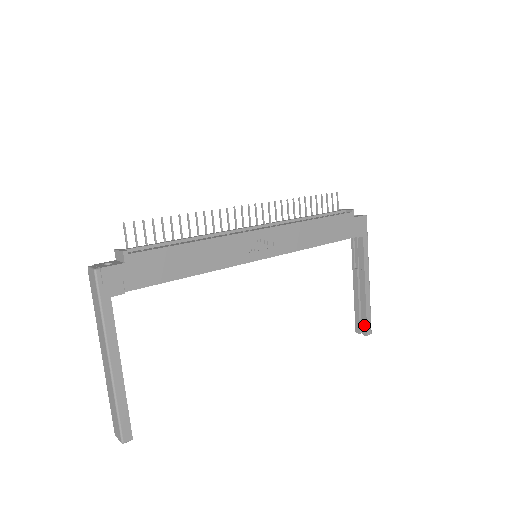
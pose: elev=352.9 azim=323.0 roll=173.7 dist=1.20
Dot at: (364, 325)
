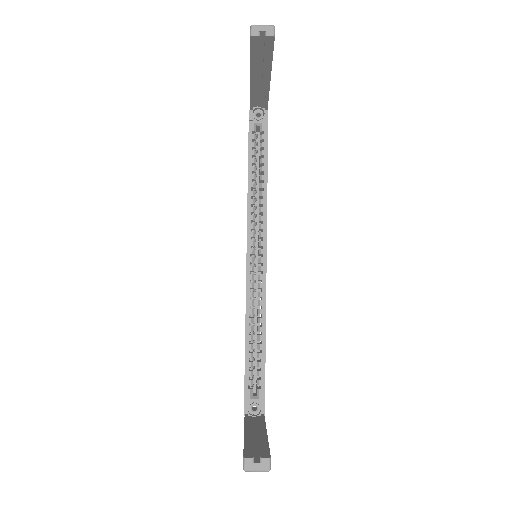
Dot at: (264, 451)
